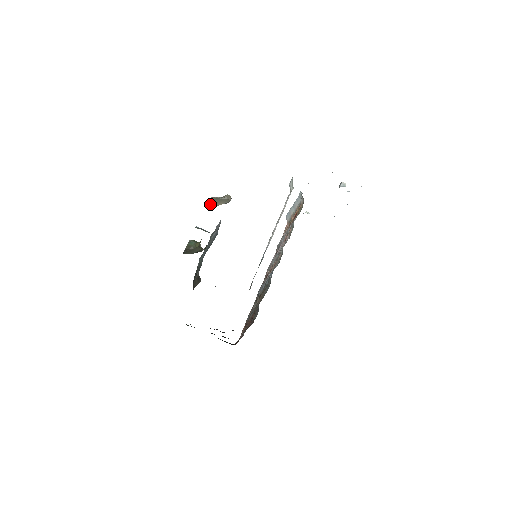
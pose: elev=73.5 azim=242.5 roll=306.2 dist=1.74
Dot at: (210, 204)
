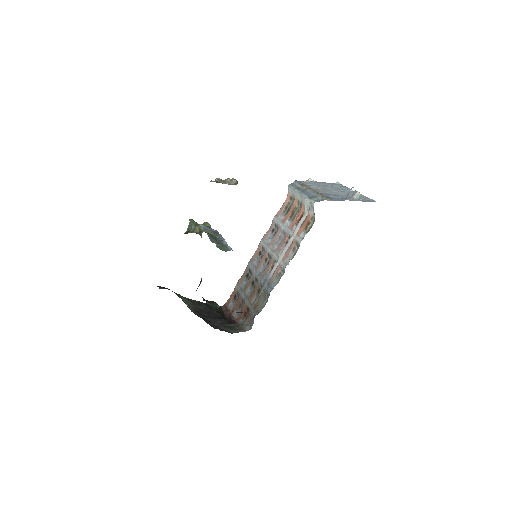
Dot at: (213, 181)
